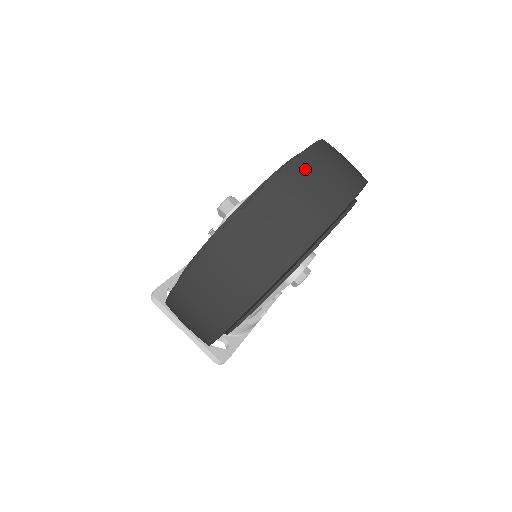
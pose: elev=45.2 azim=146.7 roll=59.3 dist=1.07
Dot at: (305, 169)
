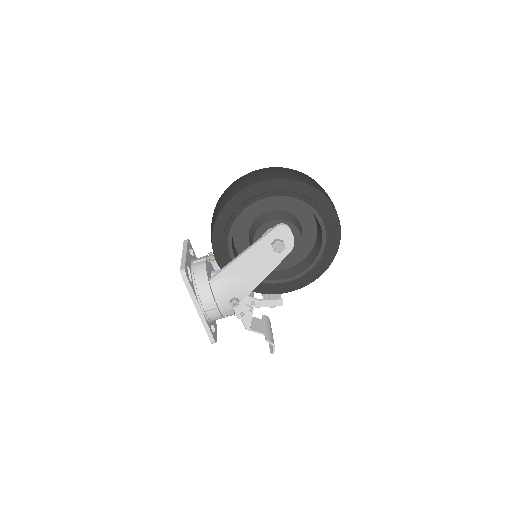
Dot at: occluded
